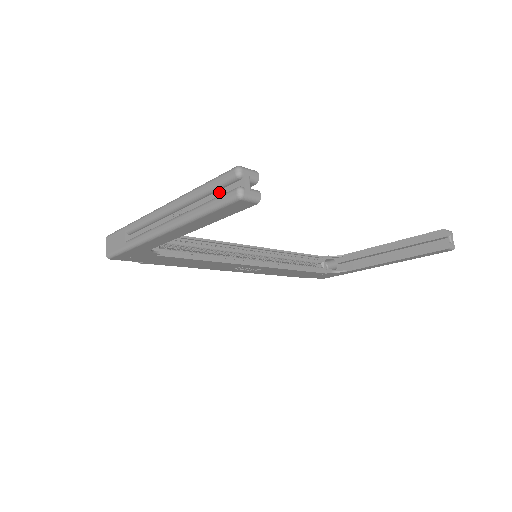
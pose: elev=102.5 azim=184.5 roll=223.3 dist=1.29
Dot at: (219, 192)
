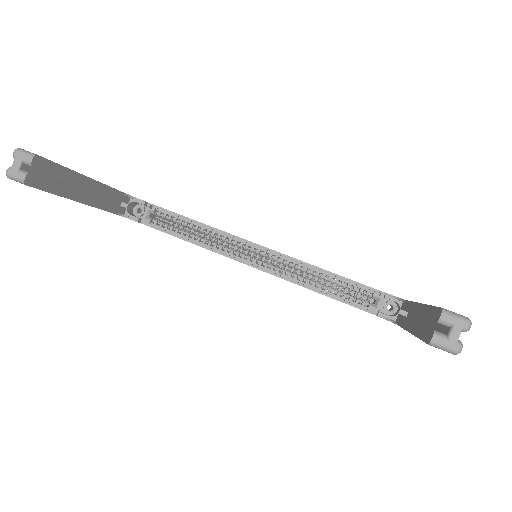
Dot at: occluded
